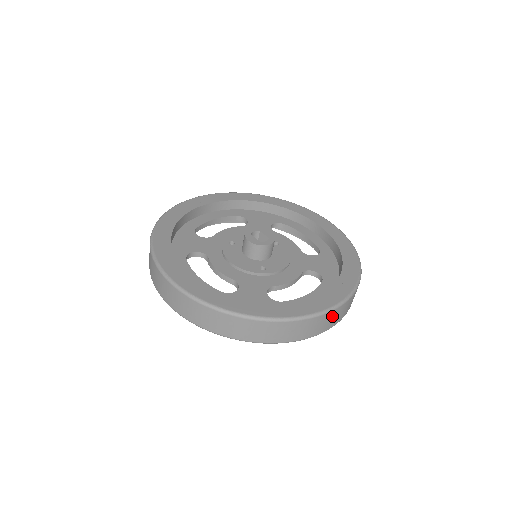
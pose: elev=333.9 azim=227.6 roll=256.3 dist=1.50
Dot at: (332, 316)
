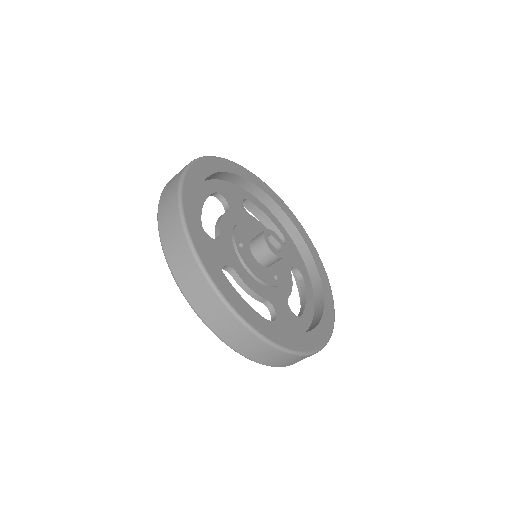
Dot at: occluded
